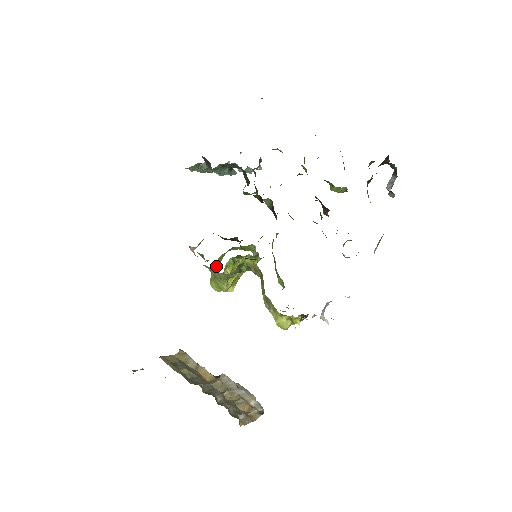
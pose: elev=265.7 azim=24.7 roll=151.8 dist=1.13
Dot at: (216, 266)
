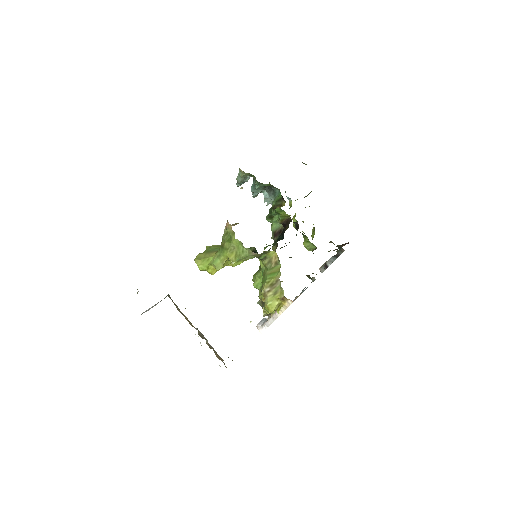
Dot at: (207, 250)
